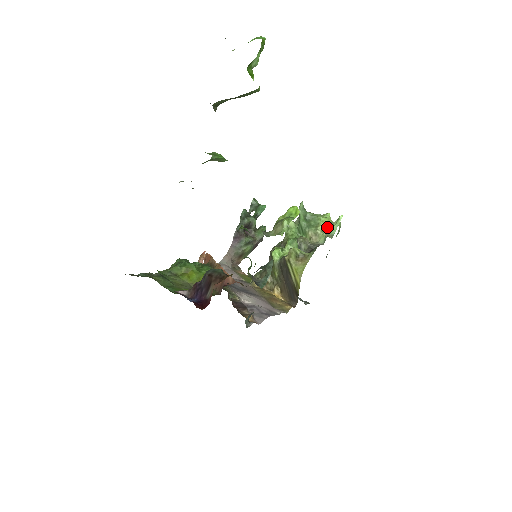
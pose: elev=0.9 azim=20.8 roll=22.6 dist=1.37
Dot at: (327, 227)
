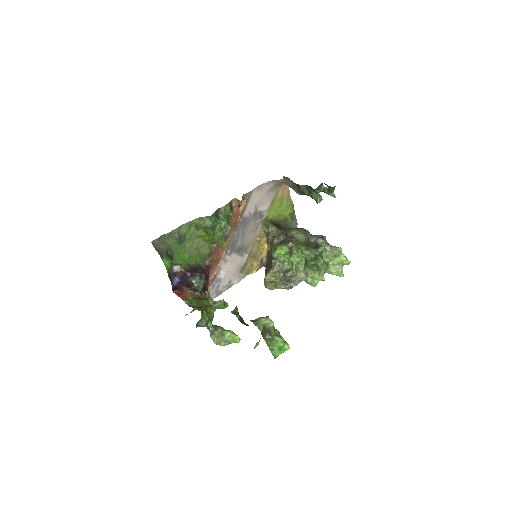
Dot at: (315, 282)
